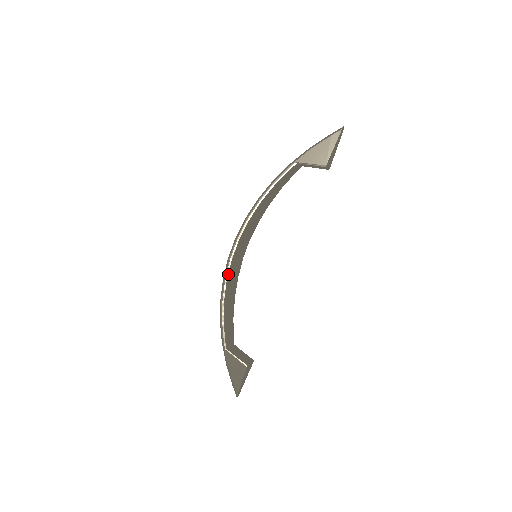
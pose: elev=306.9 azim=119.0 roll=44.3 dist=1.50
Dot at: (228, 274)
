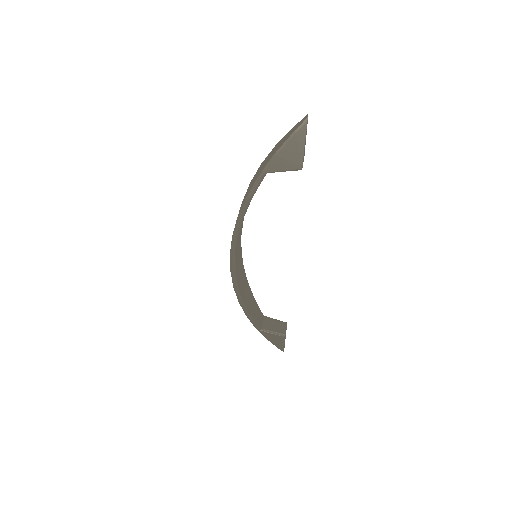
Dot at: (237, 283)
